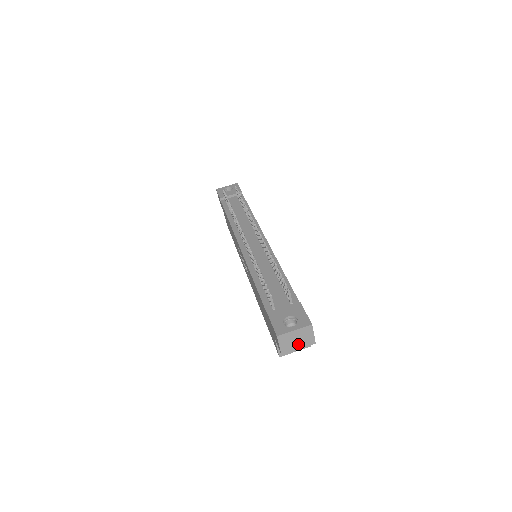
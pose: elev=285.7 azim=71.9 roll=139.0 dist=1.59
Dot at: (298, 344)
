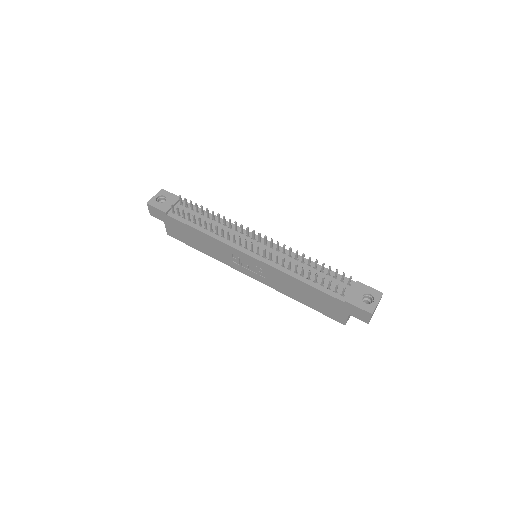
Dot at: occluded
